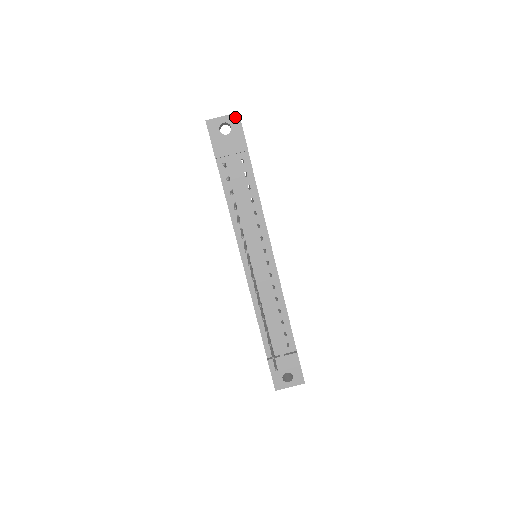
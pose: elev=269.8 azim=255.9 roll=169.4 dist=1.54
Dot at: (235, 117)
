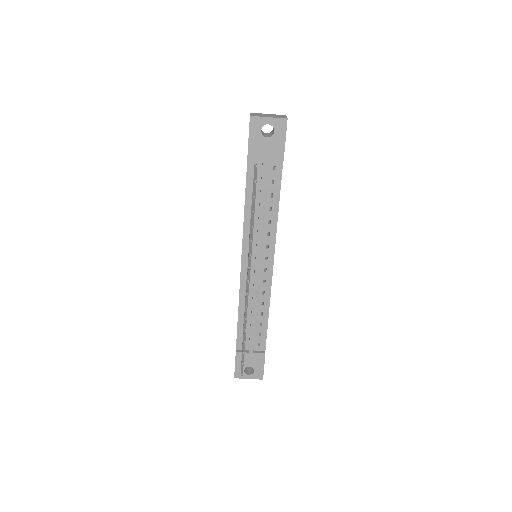
Dot at: (282, 122)
